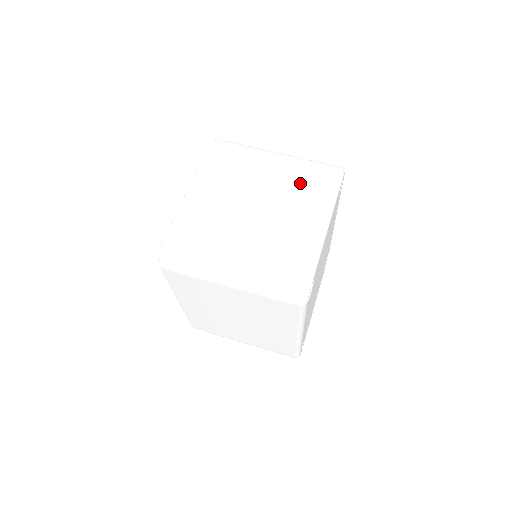
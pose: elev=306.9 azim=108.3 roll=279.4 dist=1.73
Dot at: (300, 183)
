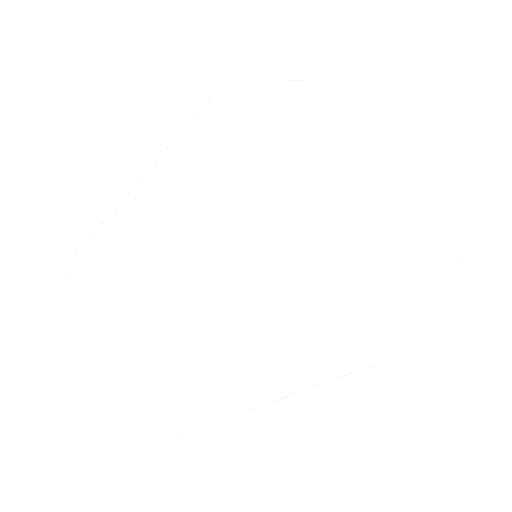
Dot at: (427, 215)
